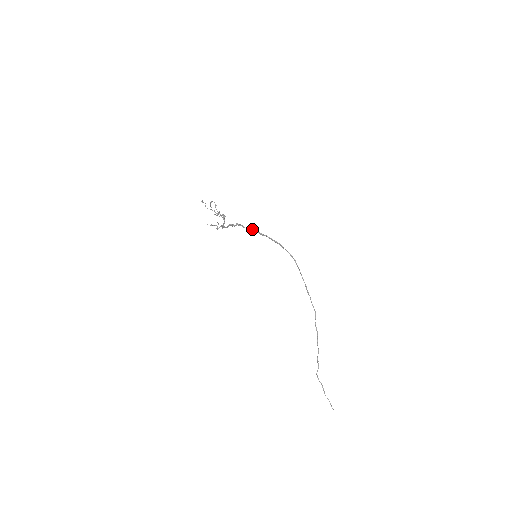
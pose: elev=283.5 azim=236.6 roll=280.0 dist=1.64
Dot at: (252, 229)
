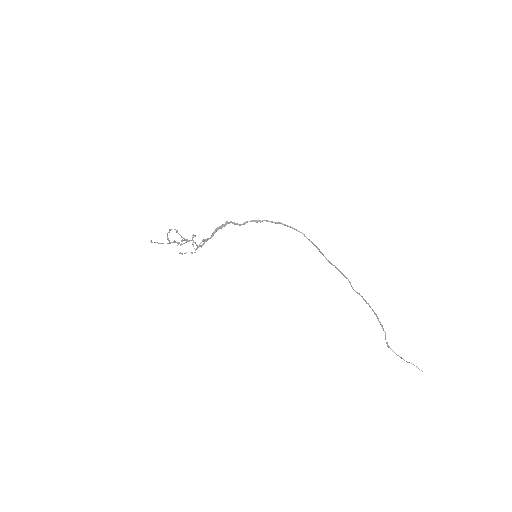
Dot at: (244, 223)
